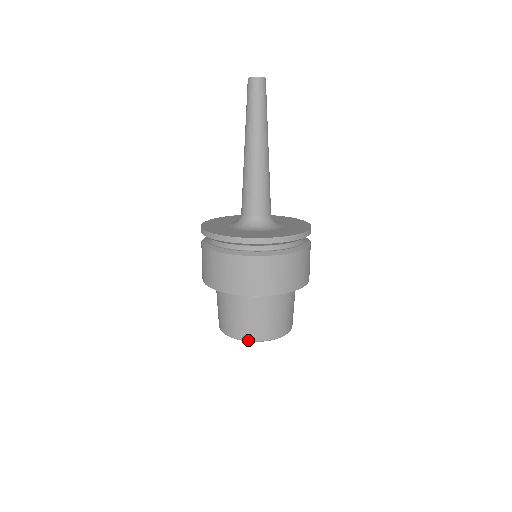
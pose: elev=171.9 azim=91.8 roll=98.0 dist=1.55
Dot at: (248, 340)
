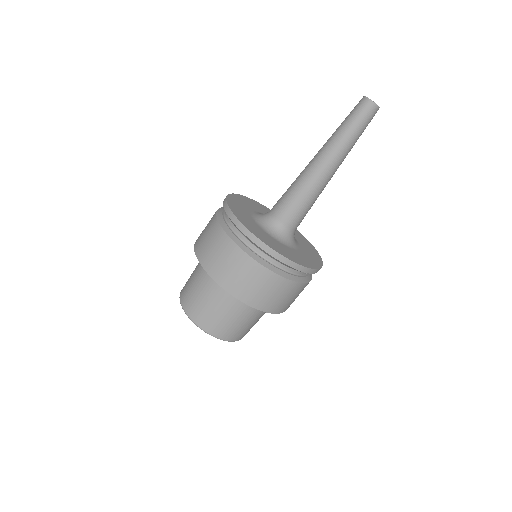
Dot at: (218, 337)
